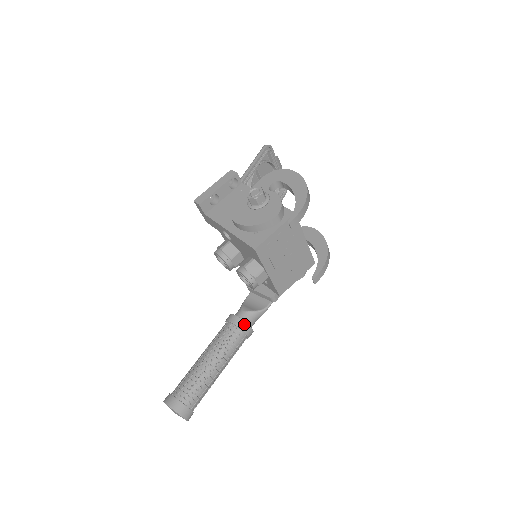
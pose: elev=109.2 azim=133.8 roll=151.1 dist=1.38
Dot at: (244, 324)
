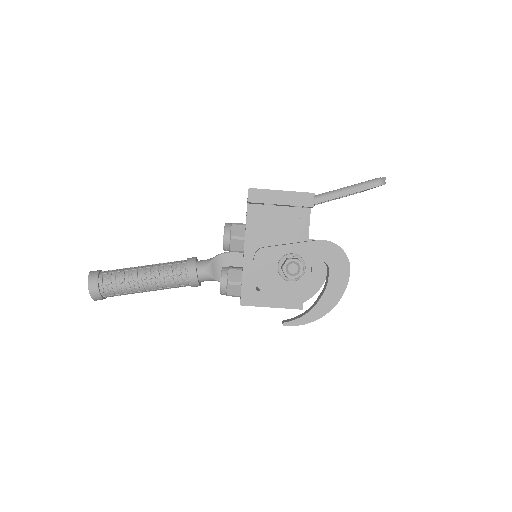
Dot at: (196, 283)
